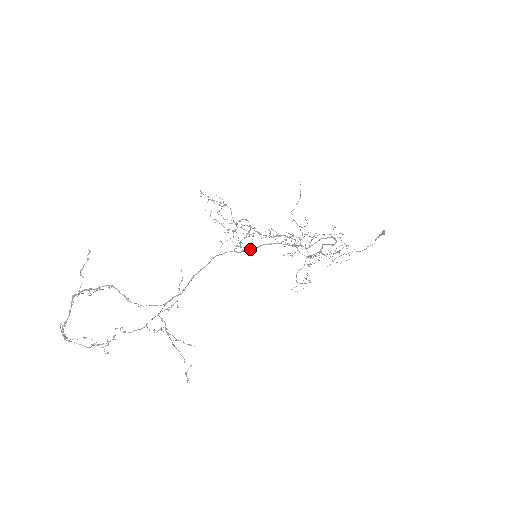
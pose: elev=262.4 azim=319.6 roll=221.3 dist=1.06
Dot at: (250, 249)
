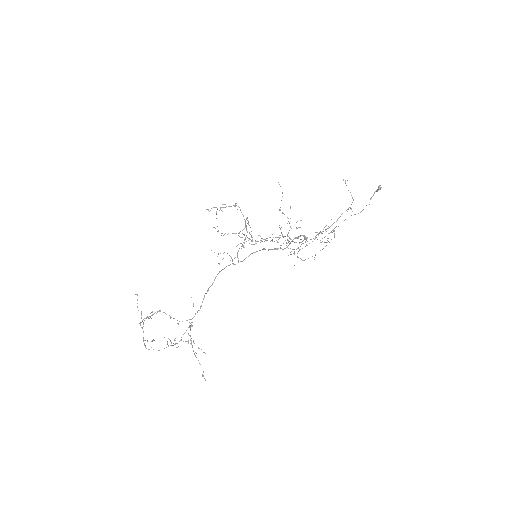
Dot at: occluded
